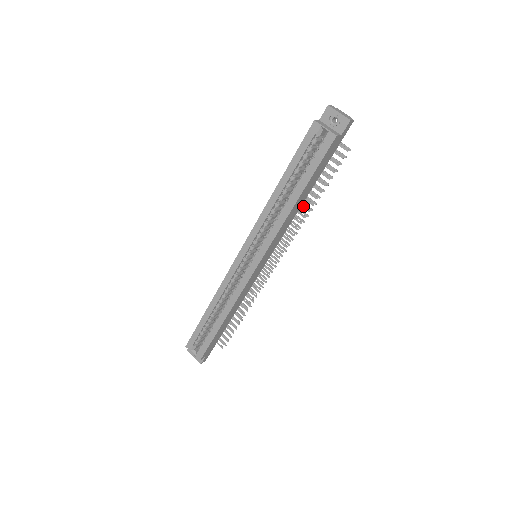
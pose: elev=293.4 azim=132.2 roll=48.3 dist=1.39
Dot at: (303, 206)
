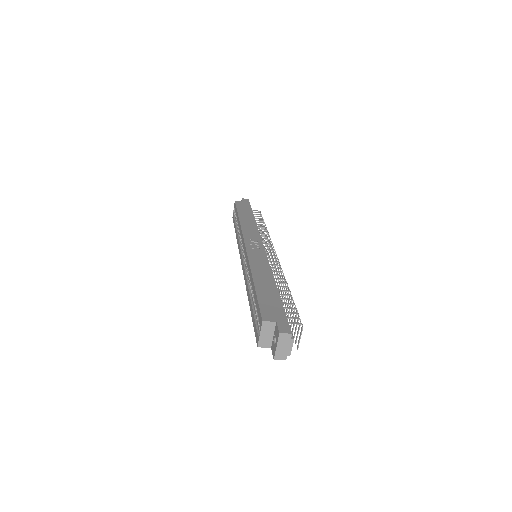
Dot at: occluded
